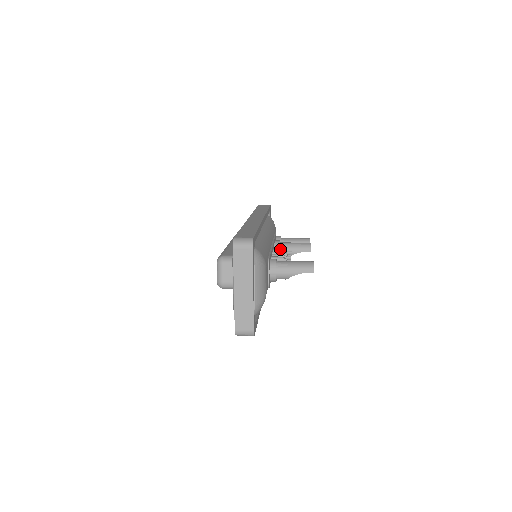
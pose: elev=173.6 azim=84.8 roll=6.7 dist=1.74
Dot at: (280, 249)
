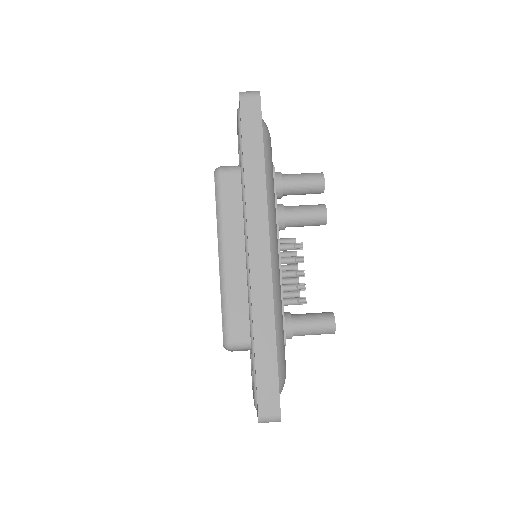
Dot at: (289, 260)
